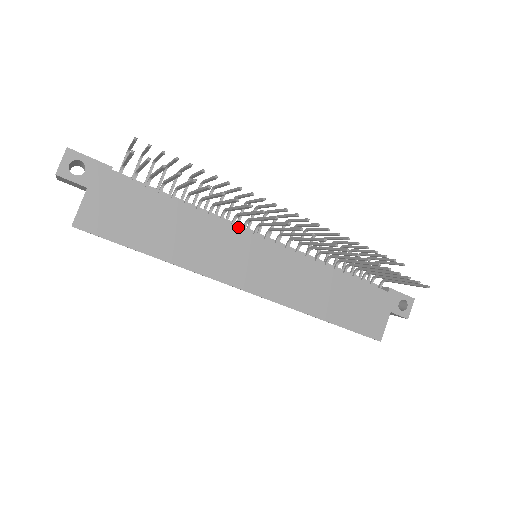
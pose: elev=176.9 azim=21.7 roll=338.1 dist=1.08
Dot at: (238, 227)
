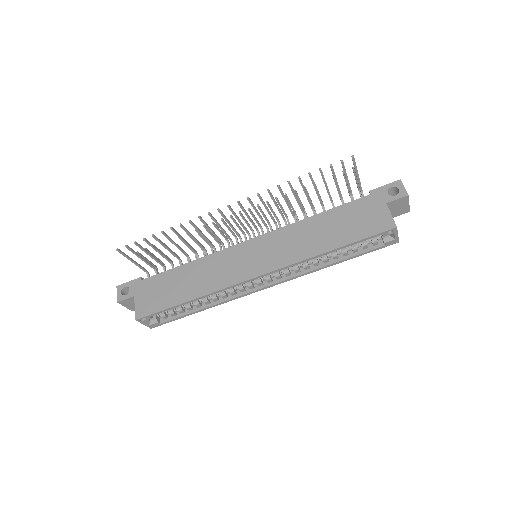
Dot at: (226, 248)
